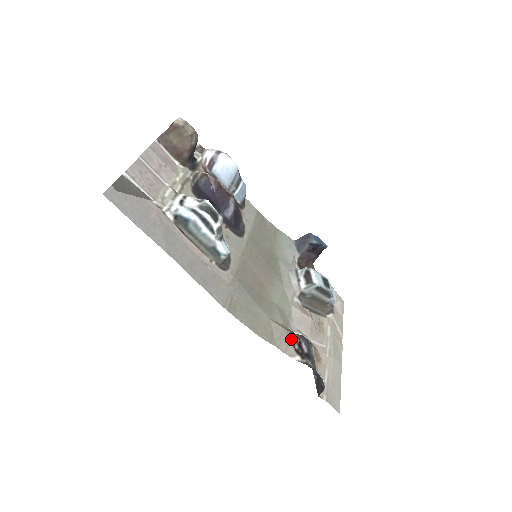
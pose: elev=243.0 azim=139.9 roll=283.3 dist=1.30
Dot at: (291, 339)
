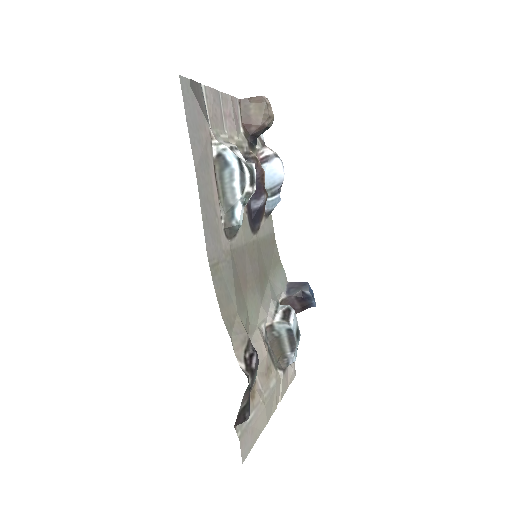
Dot at: (246, 344)
